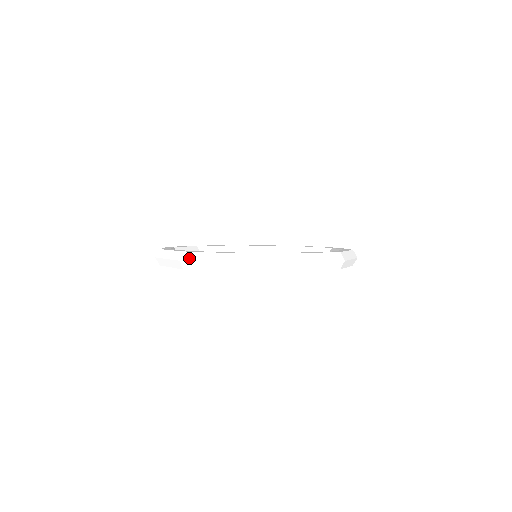
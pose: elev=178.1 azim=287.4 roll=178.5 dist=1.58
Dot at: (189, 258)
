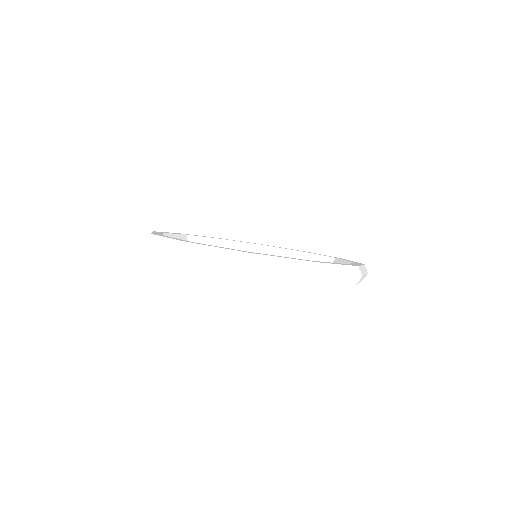
Dot at: occluded
